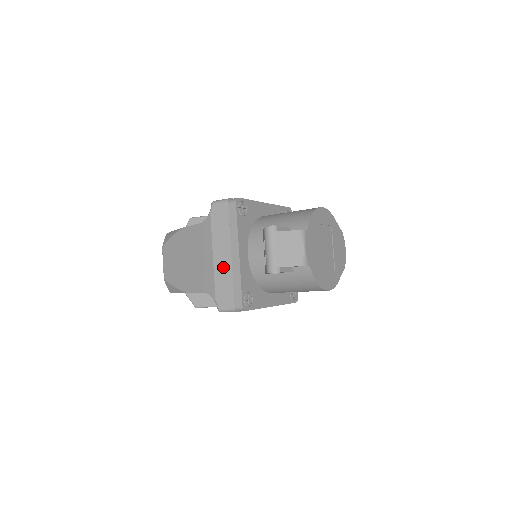
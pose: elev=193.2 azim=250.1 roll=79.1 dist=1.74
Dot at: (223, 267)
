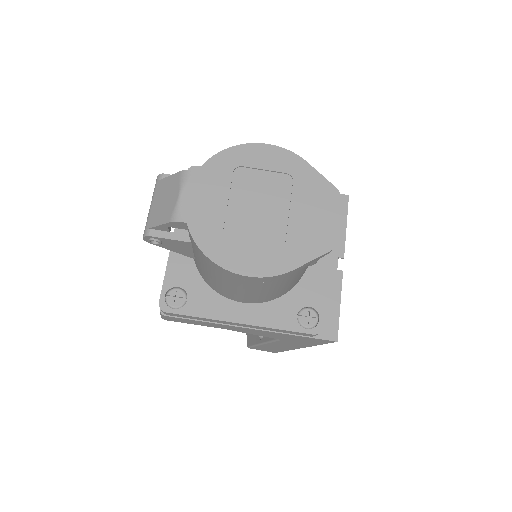
Dot at: occluded
